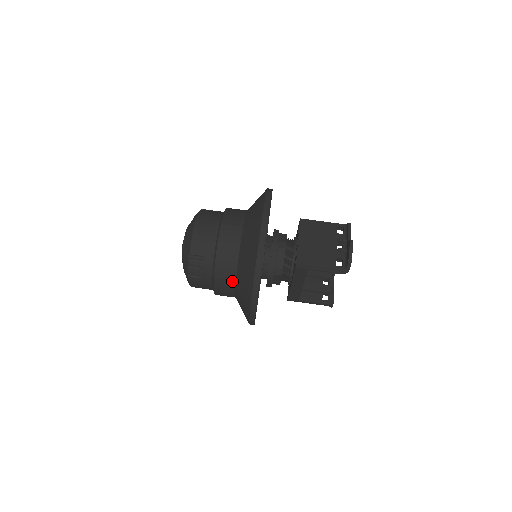
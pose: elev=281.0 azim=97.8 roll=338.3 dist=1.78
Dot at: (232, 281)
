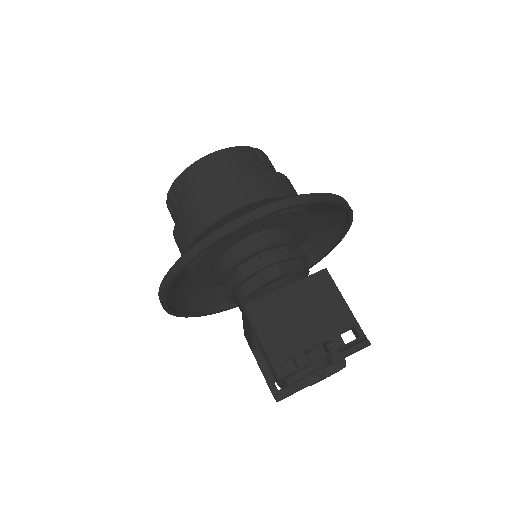
Dot at: (185, 248)
